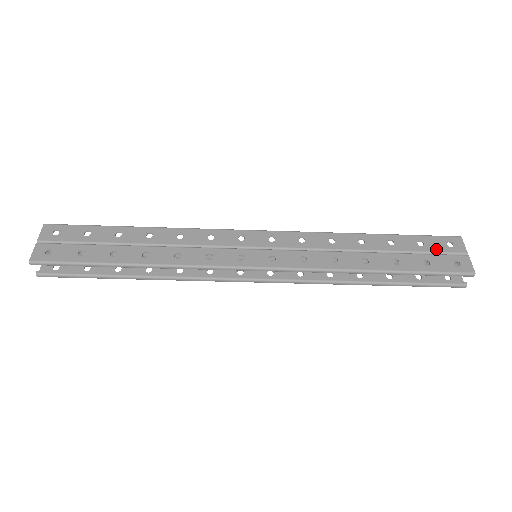
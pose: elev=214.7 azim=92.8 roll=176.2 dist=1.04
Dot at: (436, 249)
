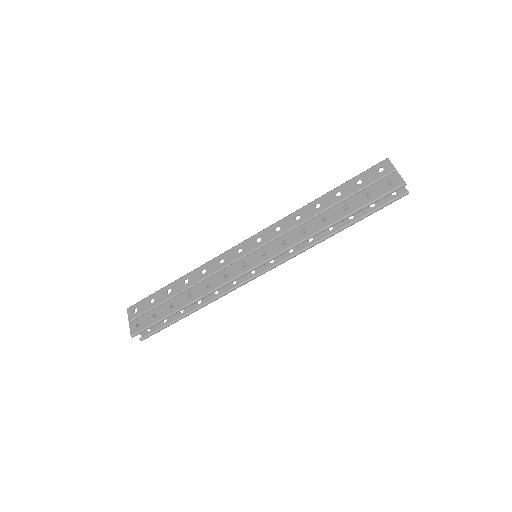
Dot at: (372, 180)
